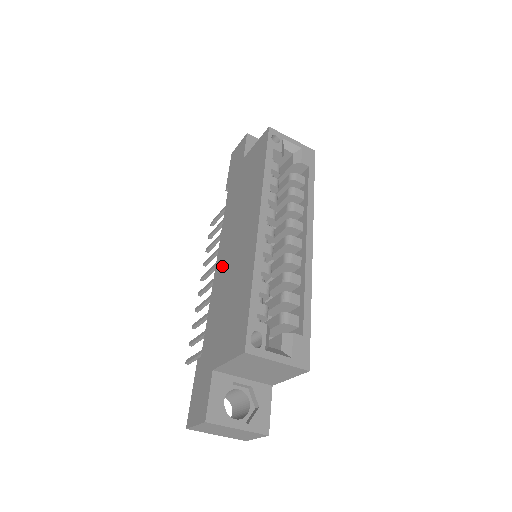
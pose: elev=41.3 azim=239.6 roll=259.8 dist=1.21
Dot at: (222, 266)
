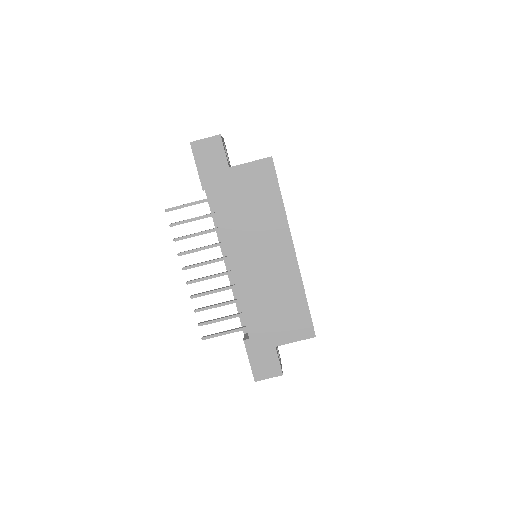
Dot at: (246, 273)
